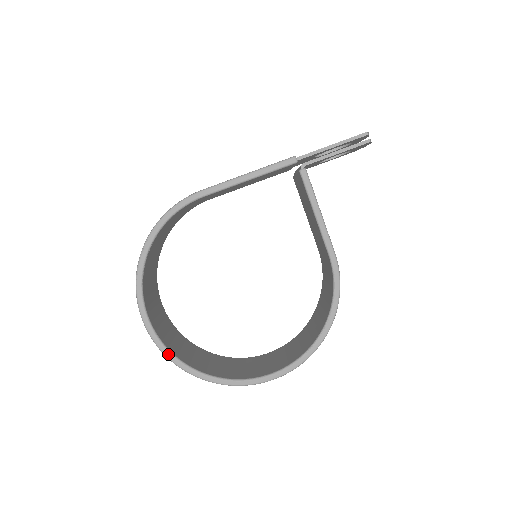
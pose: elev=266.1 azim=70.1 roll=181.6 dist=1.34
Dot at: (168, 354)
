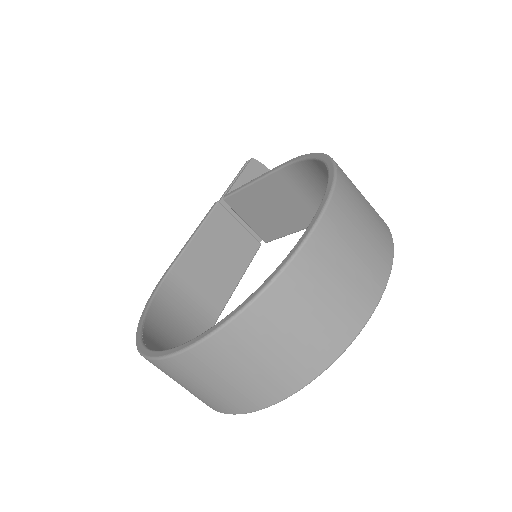
Dot at: (196, 339)
